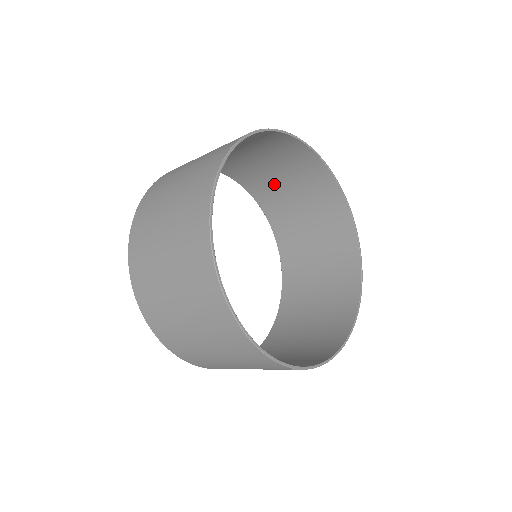
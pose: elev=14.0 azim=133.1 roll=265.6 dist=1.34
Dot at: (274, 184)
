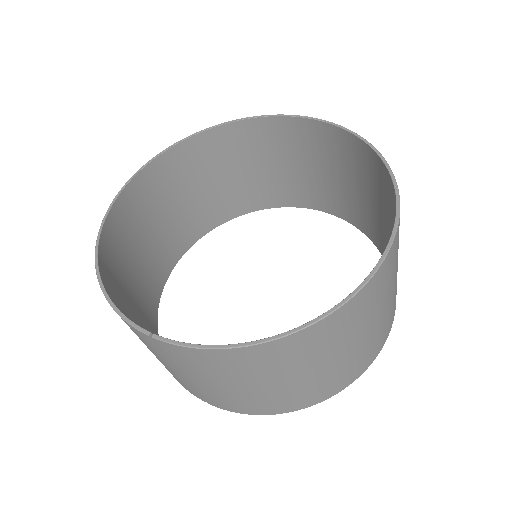
Dot at: (350, 195)
